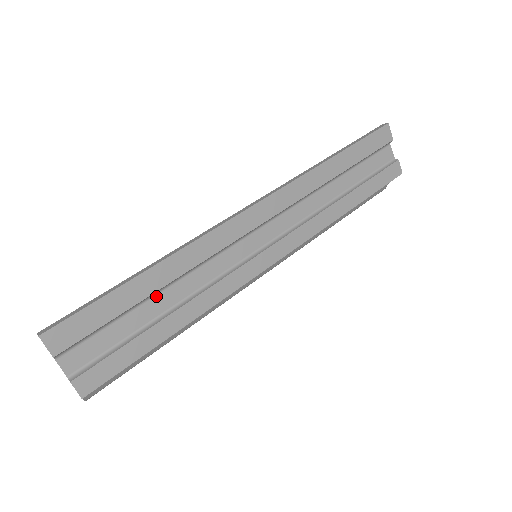
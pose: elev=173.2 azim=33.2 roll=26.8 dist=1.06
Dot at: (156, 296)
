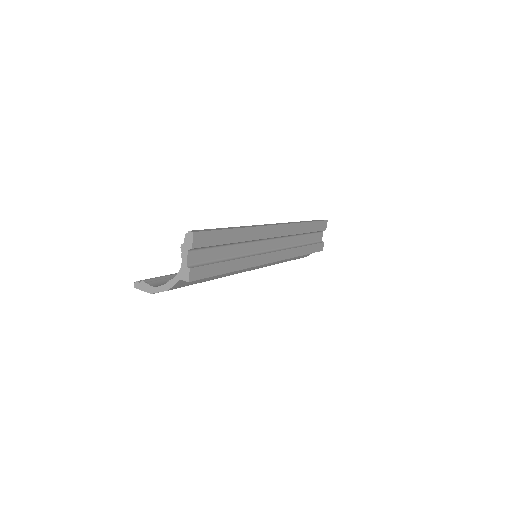
Dot at: (230, 246)
